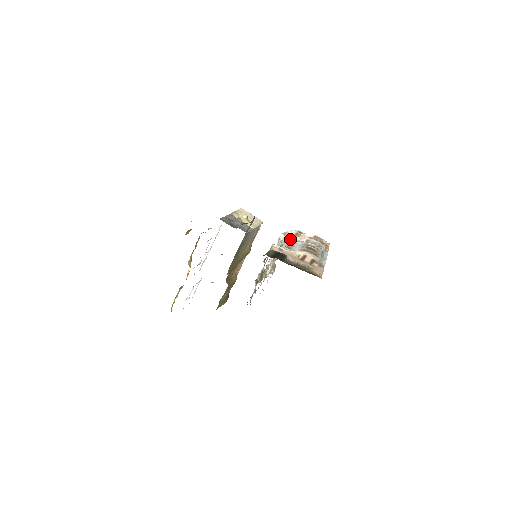
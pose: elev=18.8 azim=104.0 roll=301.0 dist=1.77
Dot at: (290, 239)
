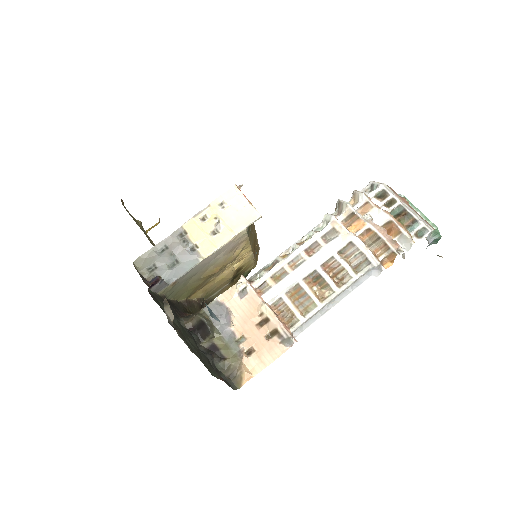
Dot at: (317, 237)
